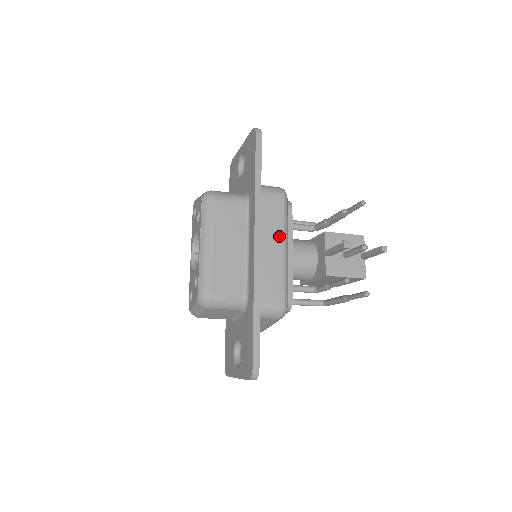
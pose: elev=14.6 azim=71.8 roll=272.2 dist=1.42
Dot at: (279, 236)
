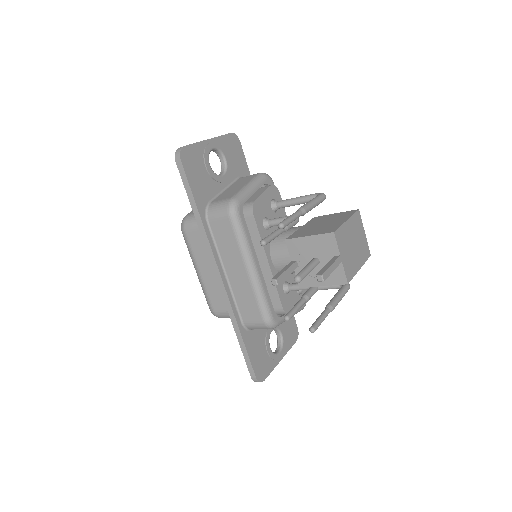
Dot at: (239, 259)
